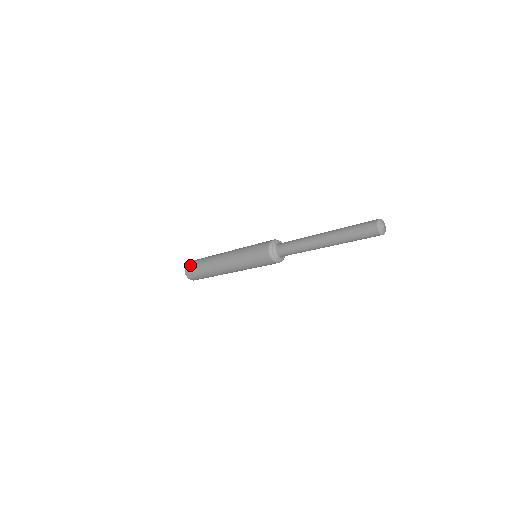
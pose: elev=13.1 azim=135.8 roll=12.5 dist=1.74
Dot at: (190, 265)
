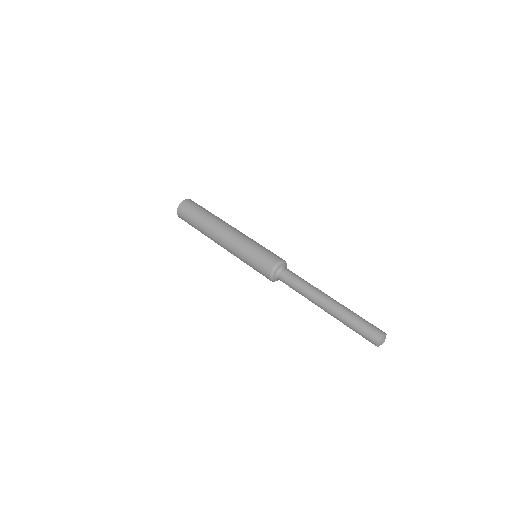
Dot at: occluded
